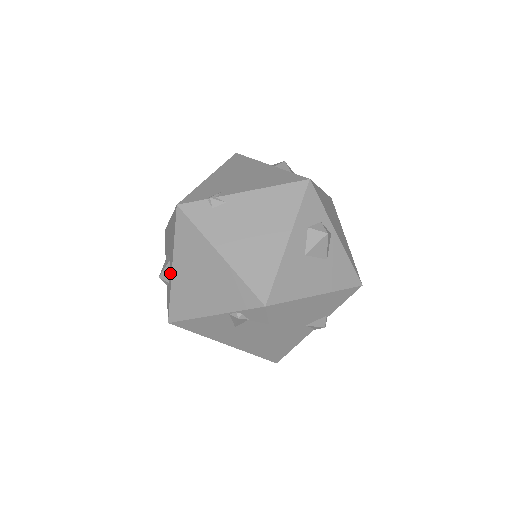
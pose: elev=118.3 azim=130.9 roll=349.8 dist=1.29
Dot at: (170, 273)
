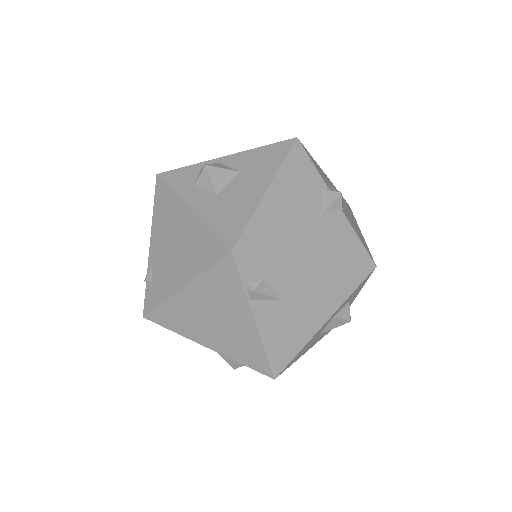
Dot at: occluded
